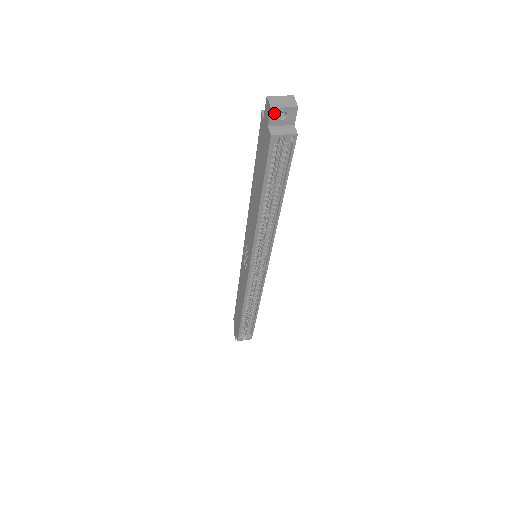
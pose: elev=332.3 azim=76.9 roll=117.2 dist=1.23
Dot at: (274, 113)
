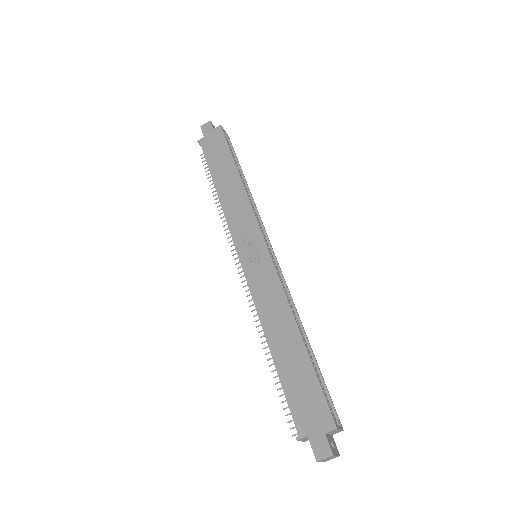
Dot at: (212, 125)
